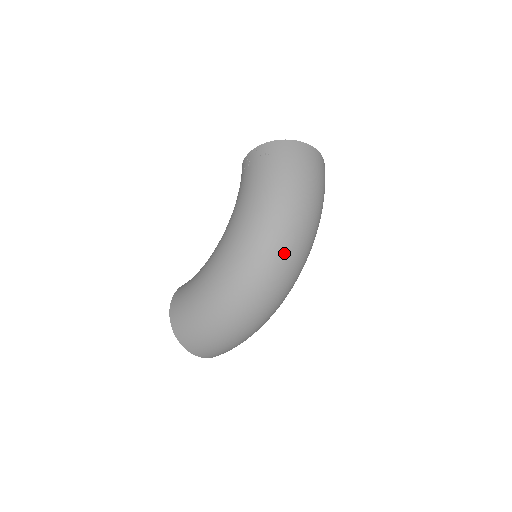
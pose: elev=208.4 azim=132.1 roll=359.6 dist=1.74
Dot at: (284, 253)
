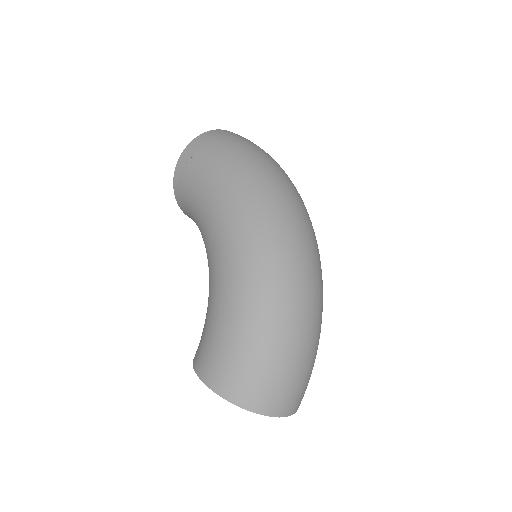
Dot at: (291, 205)
